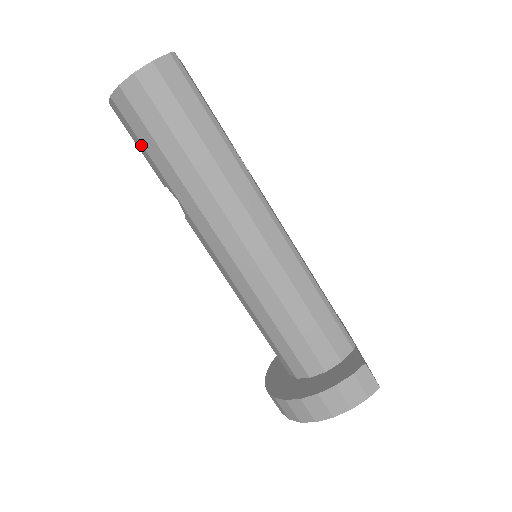
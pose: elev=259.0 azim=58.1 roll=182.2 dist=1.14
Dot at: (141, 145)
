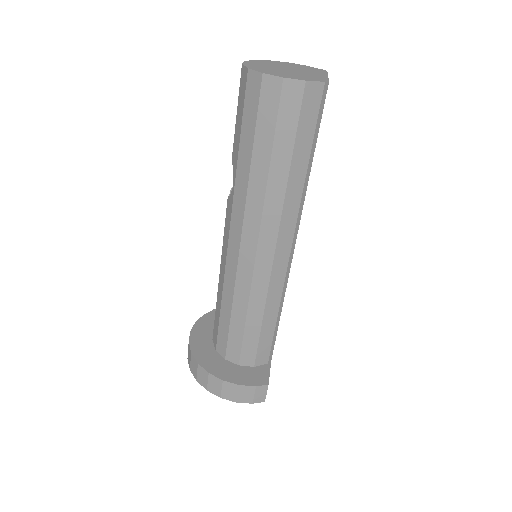
Dot at: (240, 124)
